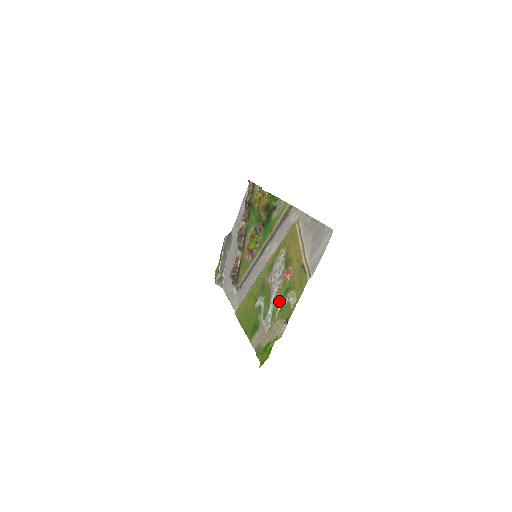
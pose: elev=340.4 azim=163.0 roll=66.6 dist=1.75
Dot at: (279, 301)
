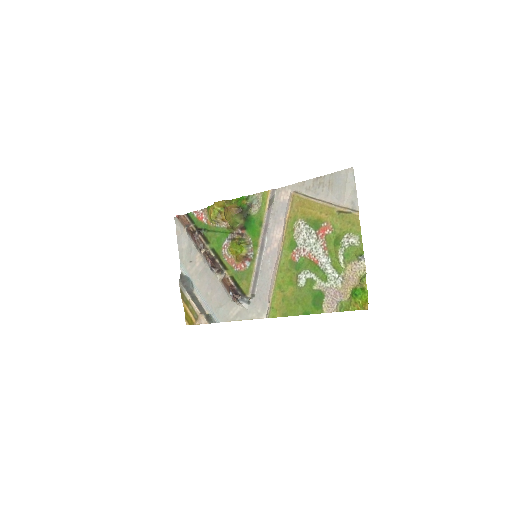
Dot at: (333, 255)
